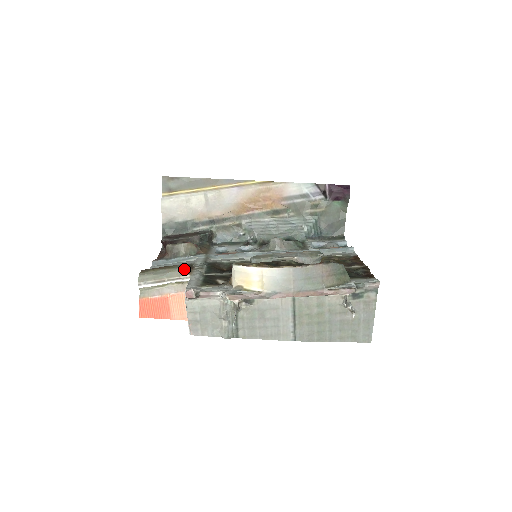
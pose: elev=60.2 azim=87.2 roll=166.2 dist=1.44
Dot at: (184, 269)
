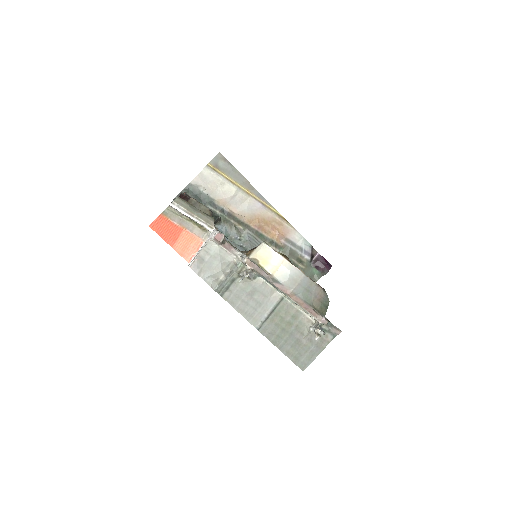
Dot at: (213, 220)
